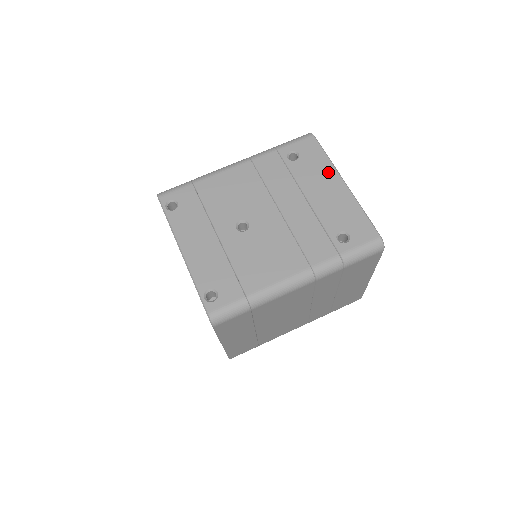
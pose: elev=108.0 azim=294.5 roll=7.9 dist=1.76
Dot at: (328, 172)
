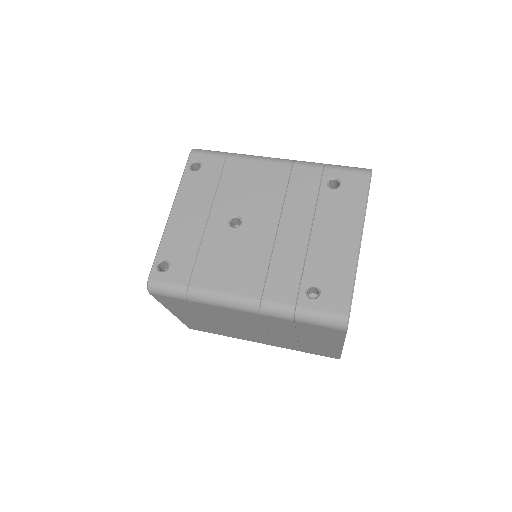
Dot at: (353, 219)
